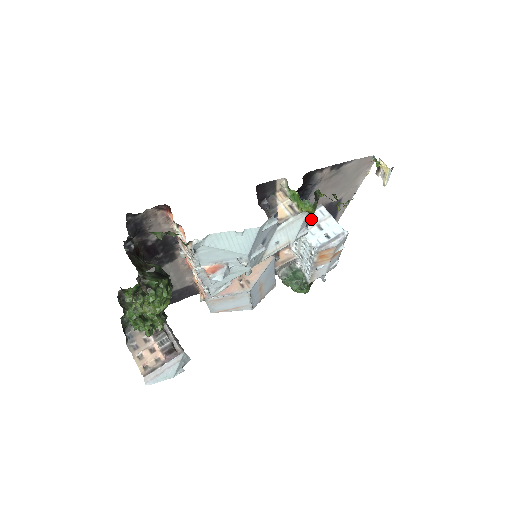
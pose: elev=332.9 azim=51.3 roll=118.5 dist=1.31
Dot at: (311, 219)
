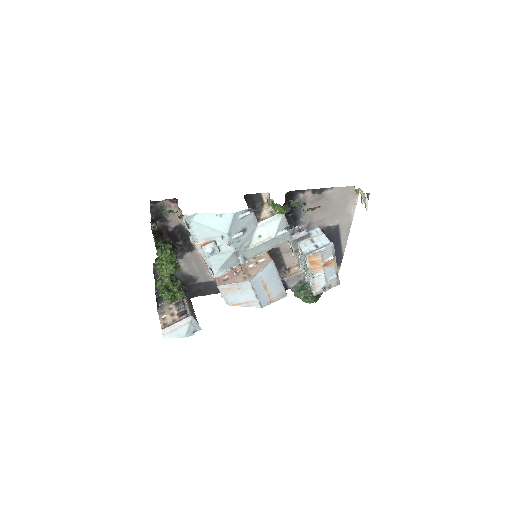
Dot at: (305, 234)
